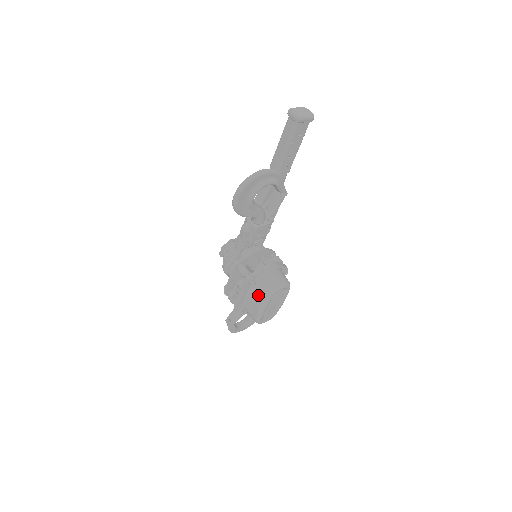
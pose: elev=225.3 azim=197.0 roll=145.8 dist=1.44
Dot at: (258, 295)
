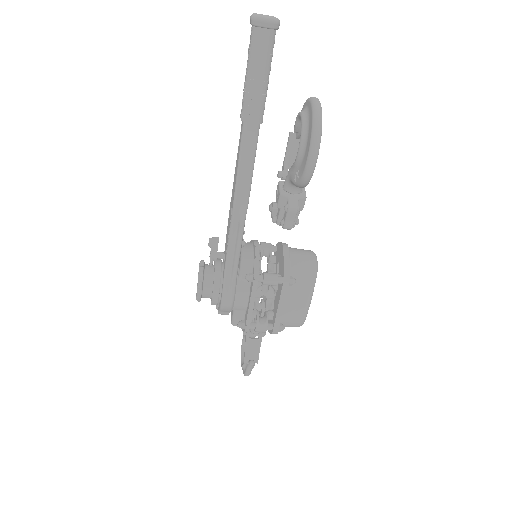
Dot at: (300, 290)
